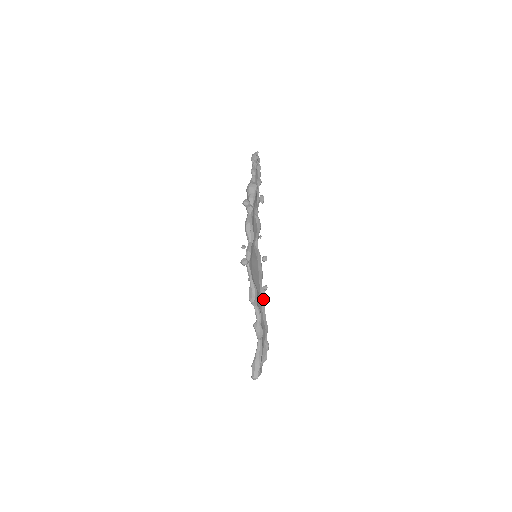
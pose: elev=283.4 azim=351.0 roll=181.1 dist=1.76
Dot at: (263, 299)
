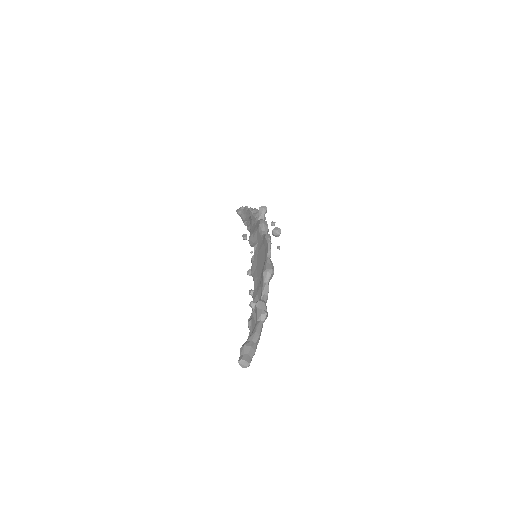
Dot at: occluded
